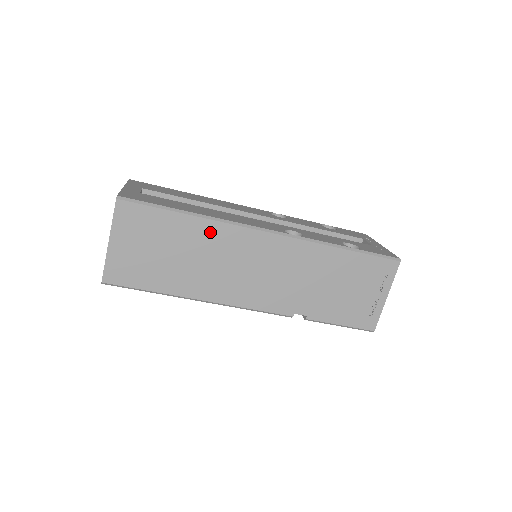
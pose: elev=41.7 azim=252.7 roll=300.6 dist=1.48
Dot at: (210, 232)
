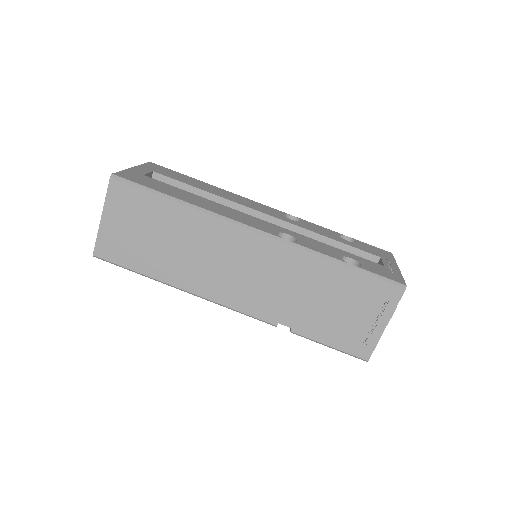
Dot at: (196, 222)
